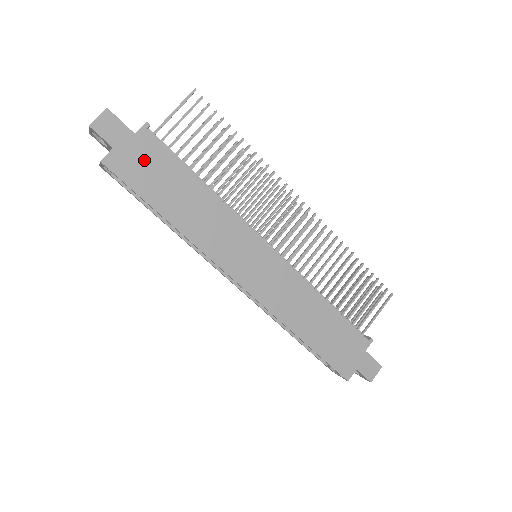
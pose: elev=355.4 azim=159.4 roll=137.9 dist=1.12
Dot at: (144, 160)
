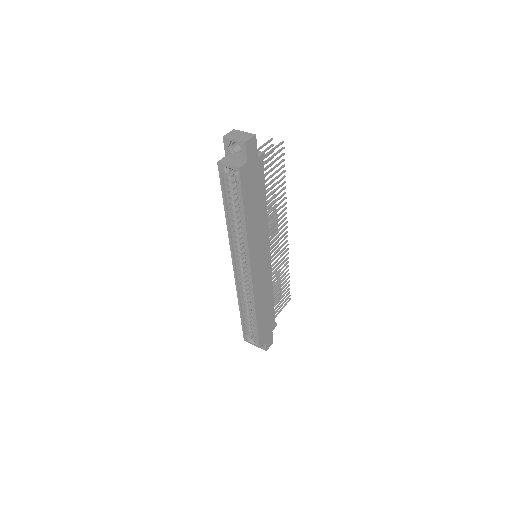
Dot at: (254, 177)
